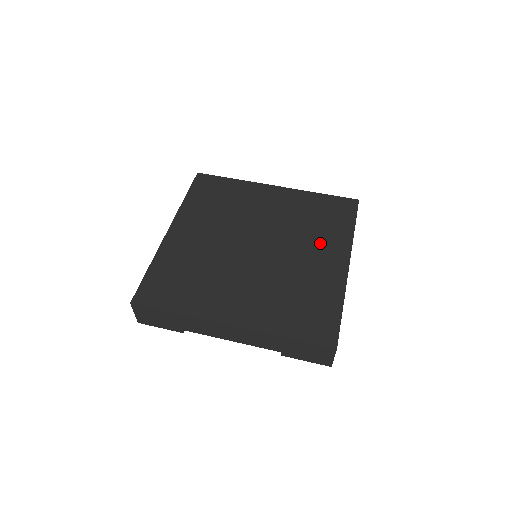
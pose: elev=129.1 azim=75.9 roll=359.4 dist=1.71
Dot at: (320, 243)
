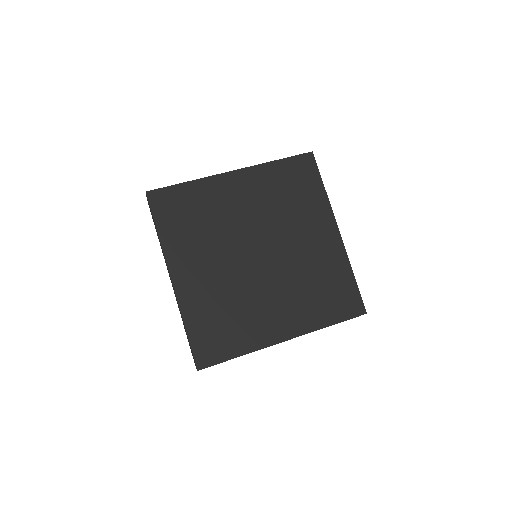
Dot at: (307, 221)
